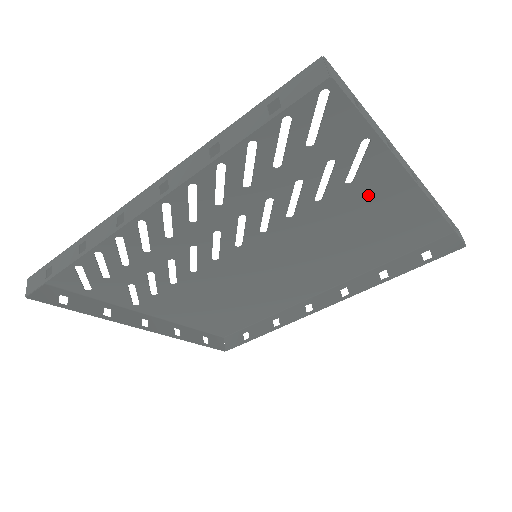
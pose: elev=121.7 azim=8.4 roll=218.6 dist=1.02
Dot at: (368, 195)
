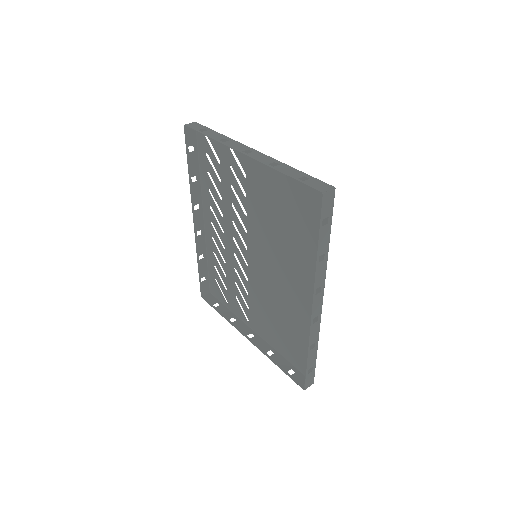
Dot at: (259, 181)
